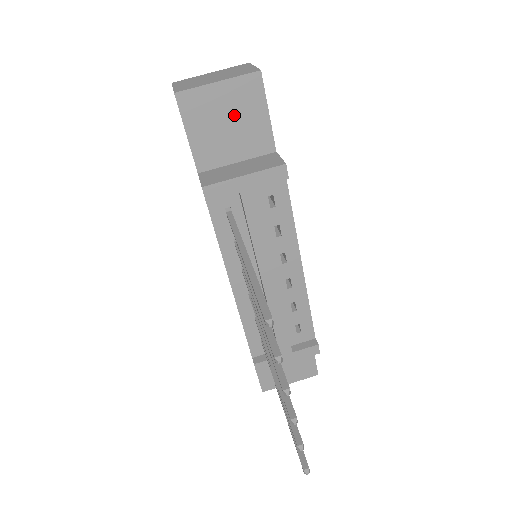
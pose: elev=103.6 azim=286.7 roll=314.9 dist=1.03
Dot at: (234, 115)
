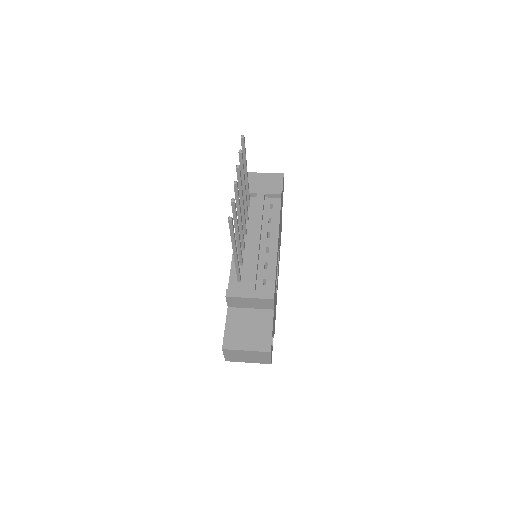
Dot at: (267, 184)
